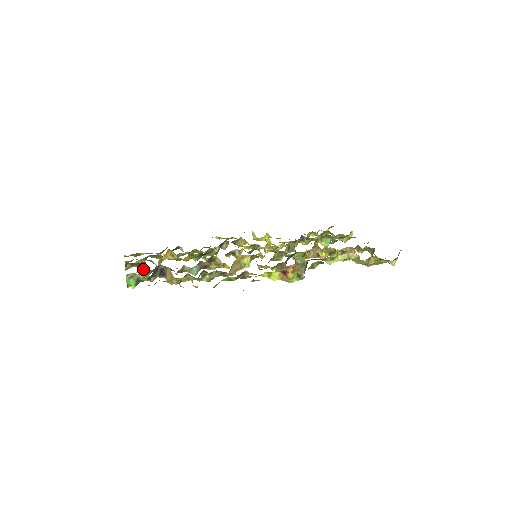
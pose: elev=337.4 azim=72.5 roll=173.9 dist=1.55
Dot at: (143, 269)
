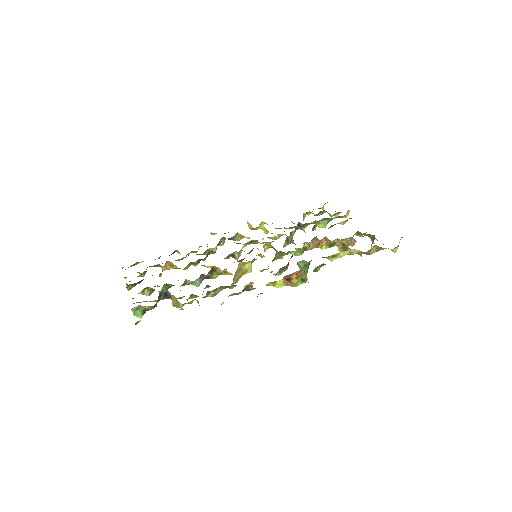
Dot at: (145, 289)
